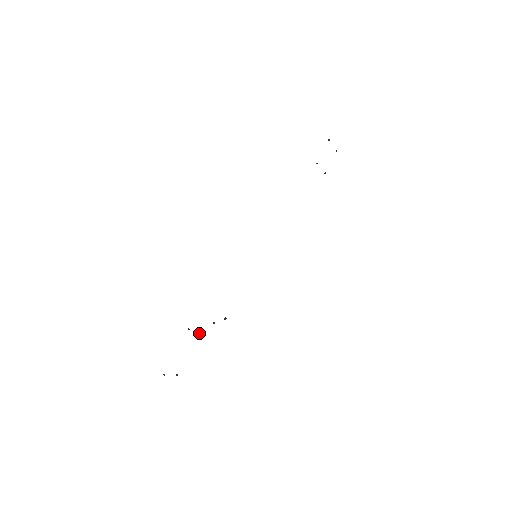
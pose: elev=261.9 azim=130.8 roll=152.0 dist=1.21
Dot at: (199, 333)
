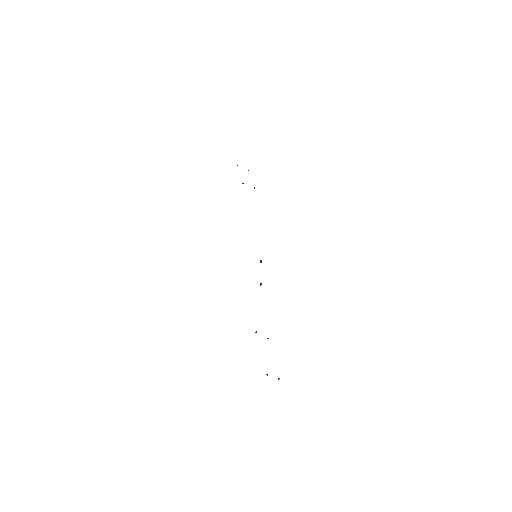
Dot at: (267, 338)
